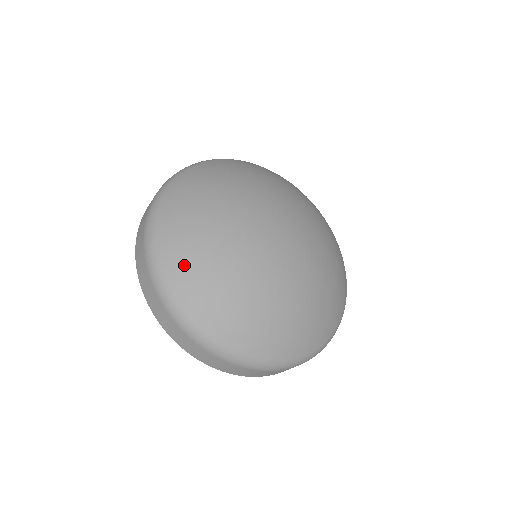
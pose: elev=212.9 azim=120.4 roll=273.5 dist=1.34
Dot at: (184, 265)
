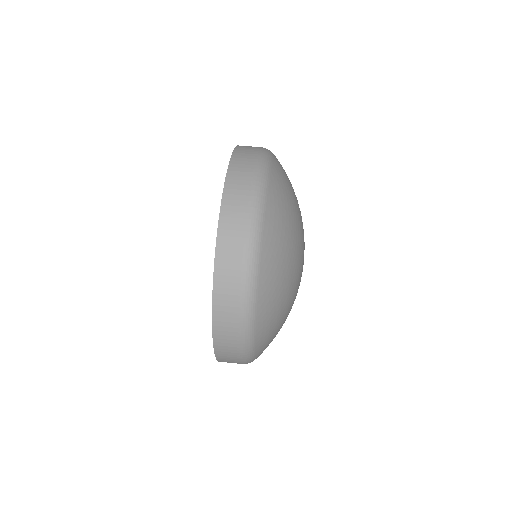
Dot at: (273, 278)
